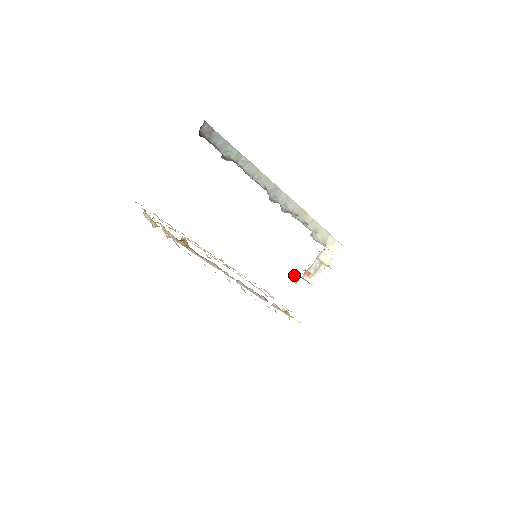
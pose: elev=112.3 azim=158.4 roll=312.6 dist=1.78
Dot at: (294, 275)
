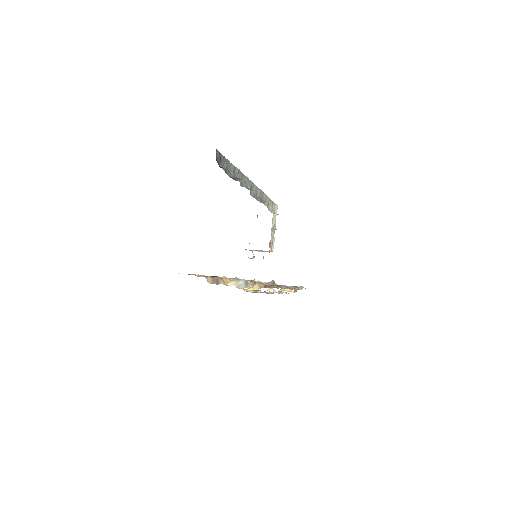
Dot at: occluded
